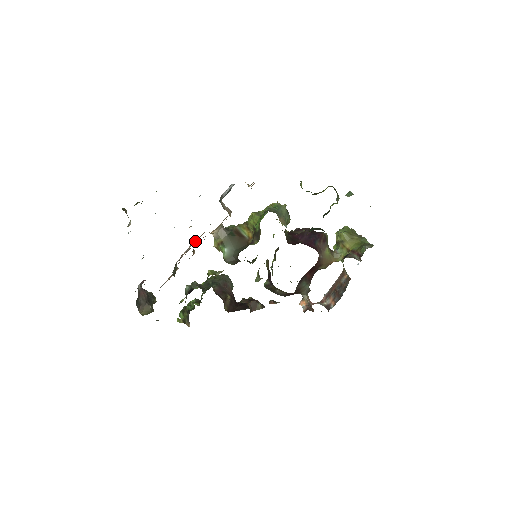
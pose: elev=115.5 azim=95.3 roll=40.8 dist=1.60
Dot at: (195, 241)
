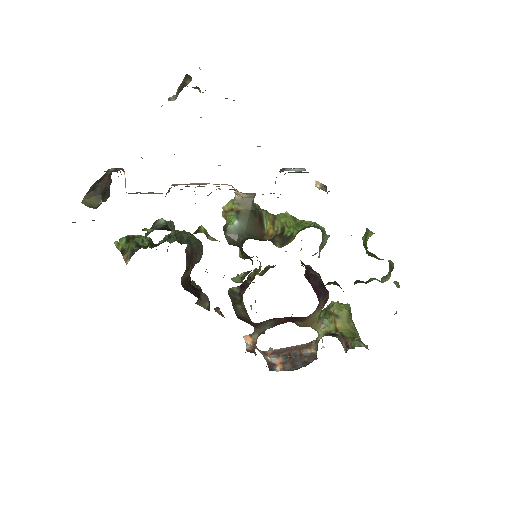
Dot at: (215, 184)
